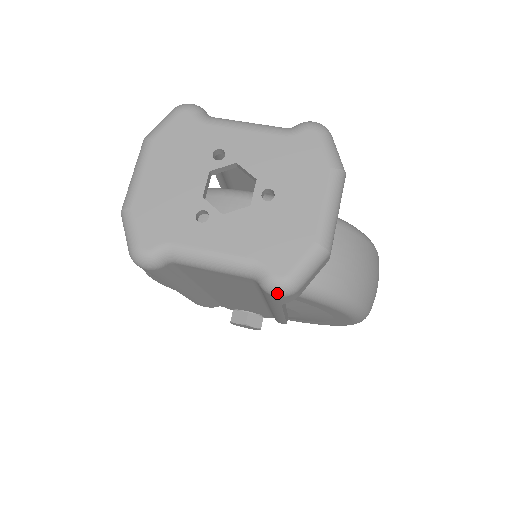
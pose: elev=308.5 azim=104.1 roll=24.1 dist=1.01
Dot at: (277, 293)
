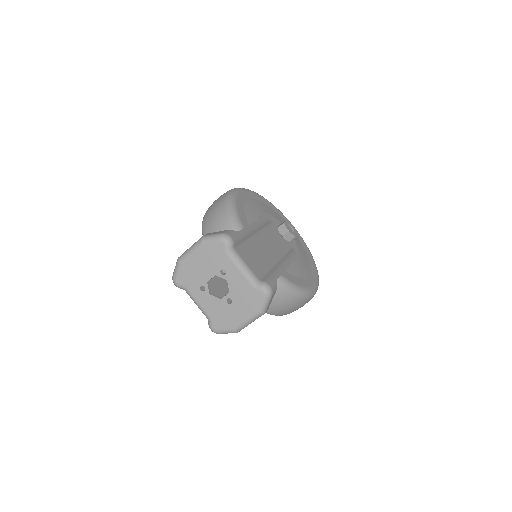
Dot at: (211, 330)
